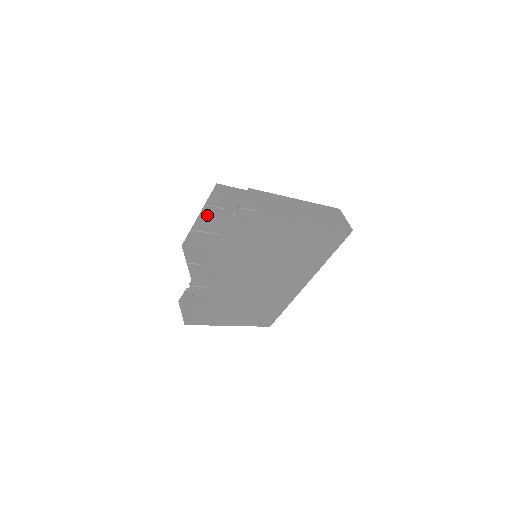
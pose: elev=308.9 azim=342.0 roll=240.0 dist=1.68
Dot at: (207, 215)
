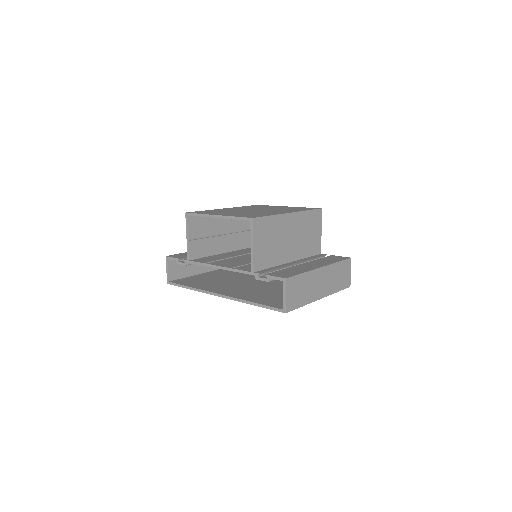
Dot at: occluded
